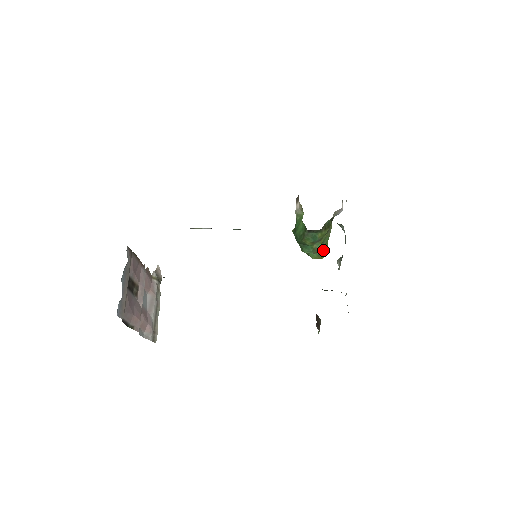
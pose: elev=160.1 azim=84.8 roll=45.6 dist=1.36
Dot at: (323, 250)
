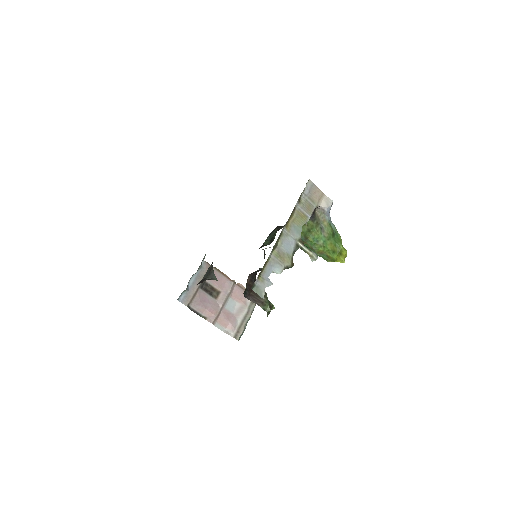
Dot at: (328, 251)
